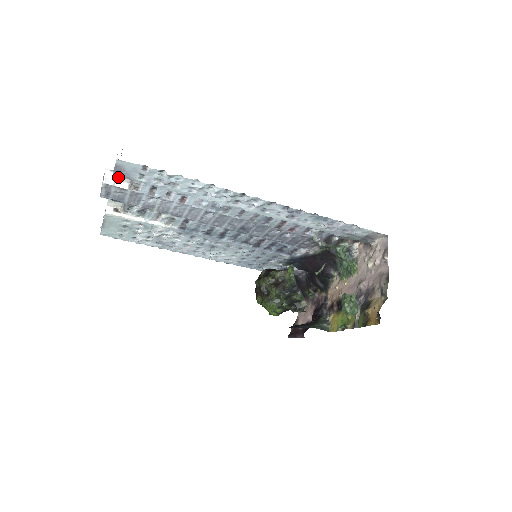
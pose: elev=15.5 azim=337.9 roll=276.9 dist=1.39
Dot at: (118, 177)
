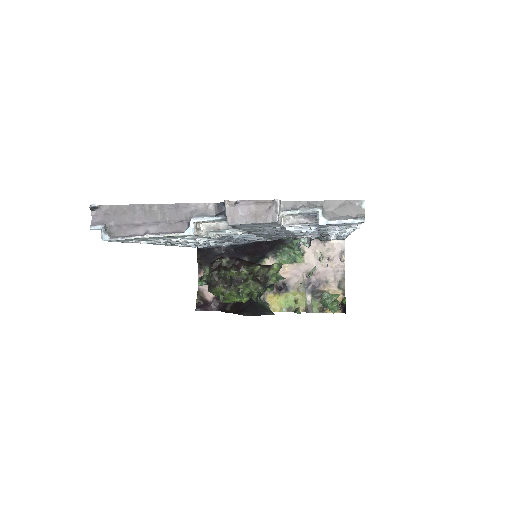
Dot at: (291, 214)
